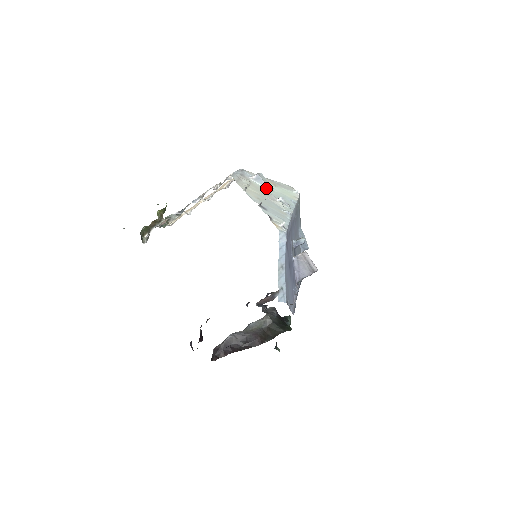
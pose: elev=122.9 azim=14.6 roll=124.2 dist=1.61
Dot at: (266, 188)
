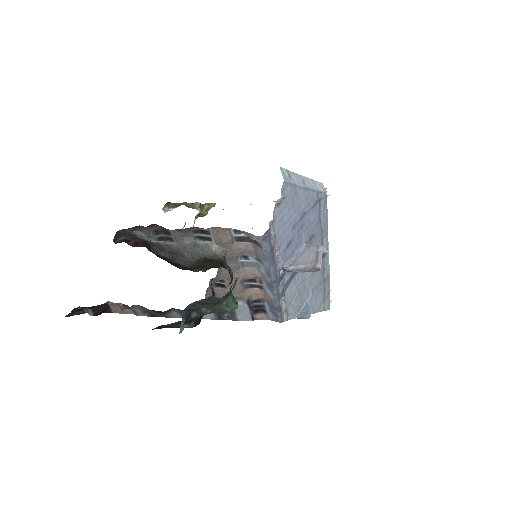
Dot at: occluded
